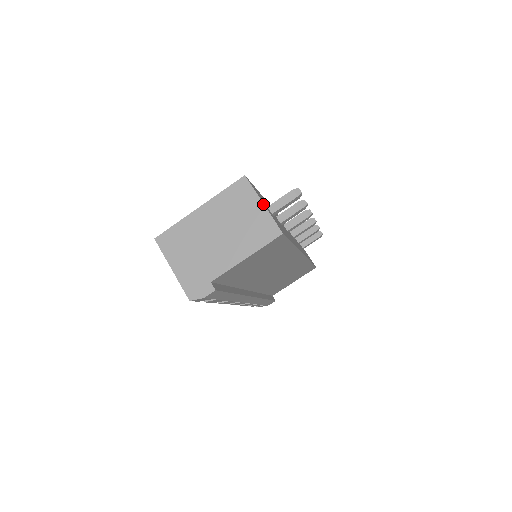
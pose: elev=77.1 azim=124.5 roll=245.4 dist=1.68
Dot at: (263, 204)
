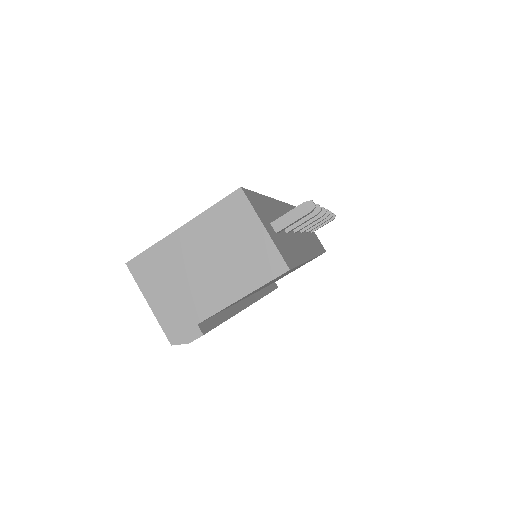
Dot at: (264, 228)
